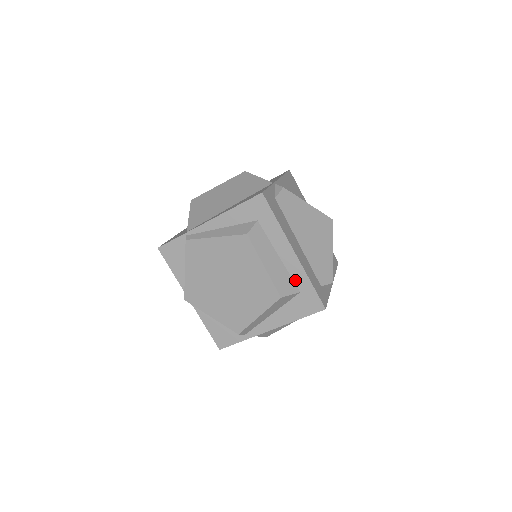
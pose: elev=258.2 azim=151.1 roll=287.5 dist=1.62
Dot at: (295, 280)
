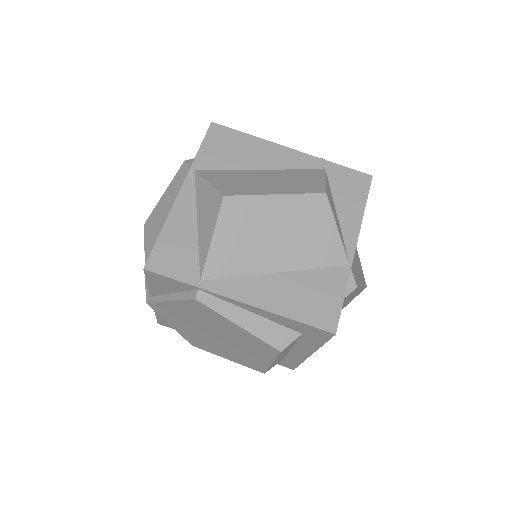
Dot at: (288, 356)
